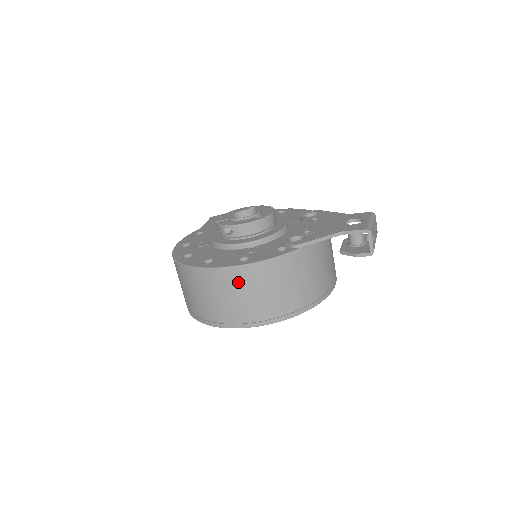
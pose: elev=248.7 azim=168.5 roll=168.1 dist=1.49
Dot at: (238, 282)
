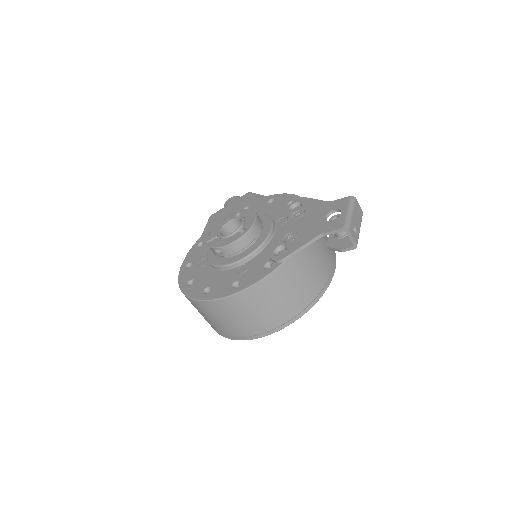
Dot at: (236, 307)
